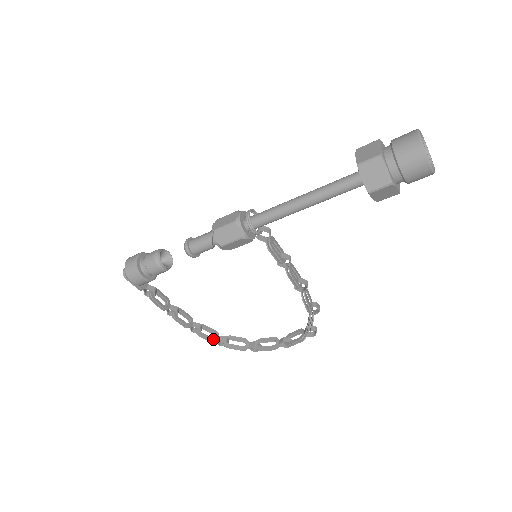
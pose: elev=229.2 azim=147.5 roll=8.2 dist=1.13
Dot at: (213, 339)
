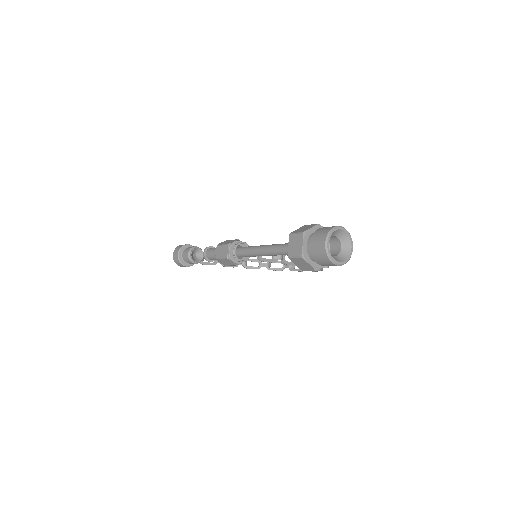
Dot at: (257, 268)
